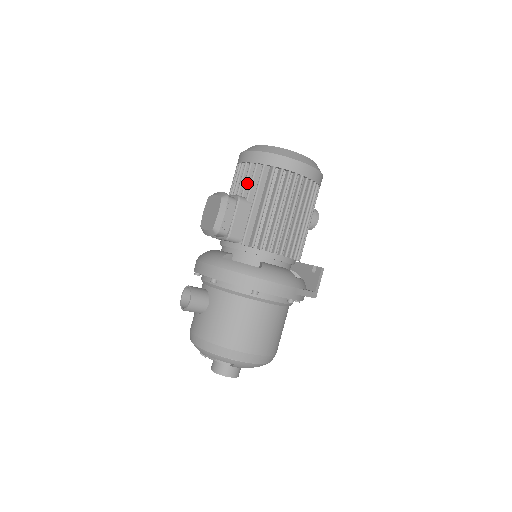
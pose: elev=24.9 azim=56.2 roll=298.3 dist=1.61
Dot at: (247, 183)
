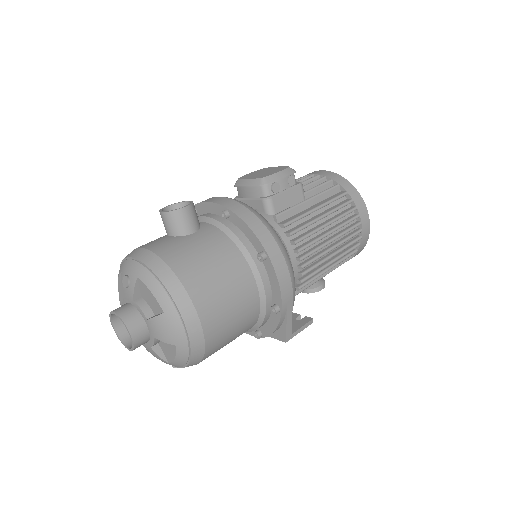
Dot at: (311, 185)
